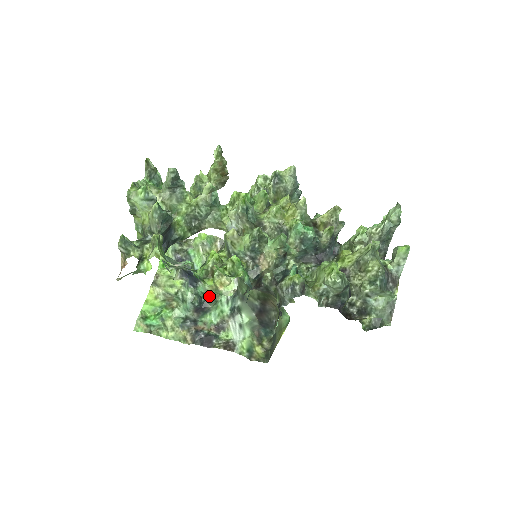
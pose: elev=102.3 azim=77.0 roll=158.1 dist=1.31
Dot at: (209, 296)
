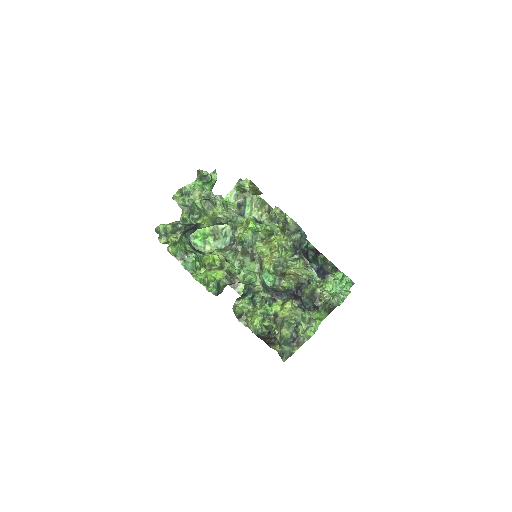
Dot at: occluded
